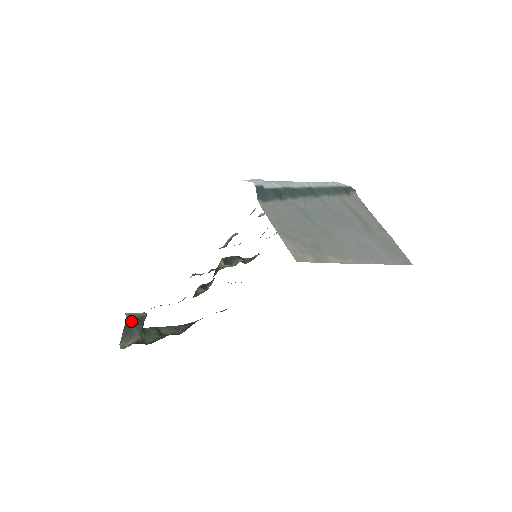
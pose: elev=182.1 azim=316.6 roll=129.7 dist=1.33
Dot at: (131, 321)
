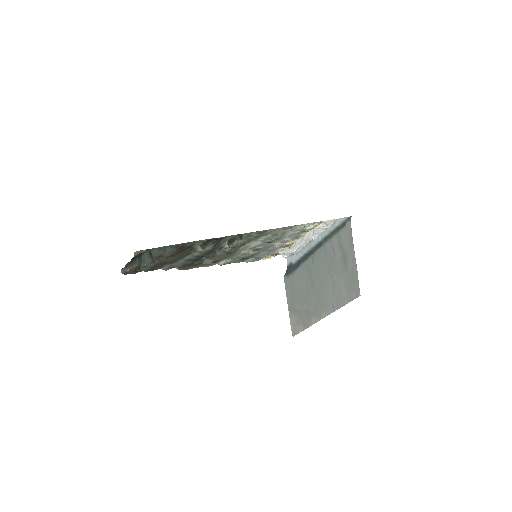
Dot at: (136, 256)
